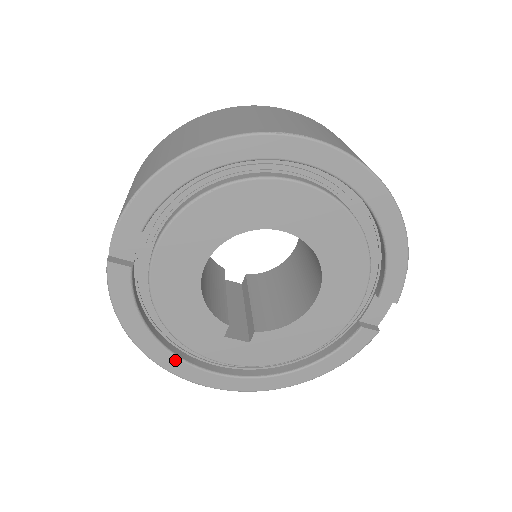
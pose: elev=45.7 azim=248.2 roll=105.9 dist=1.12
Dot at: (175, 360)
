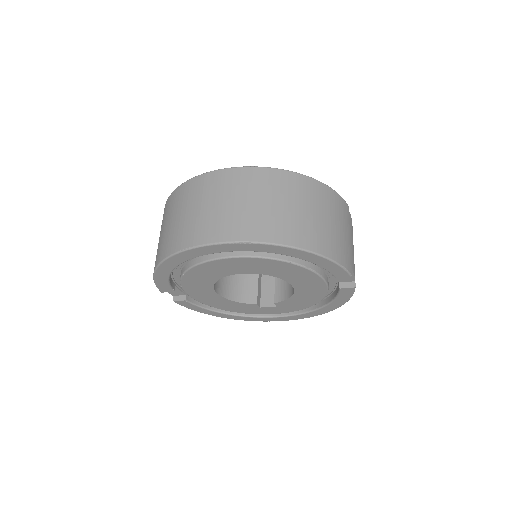
Dot at: (246, 318)
